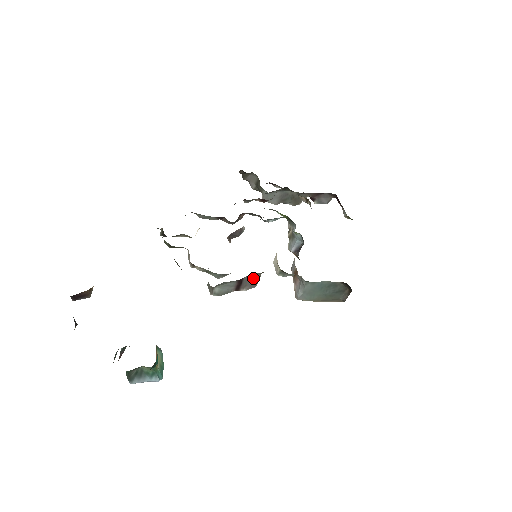
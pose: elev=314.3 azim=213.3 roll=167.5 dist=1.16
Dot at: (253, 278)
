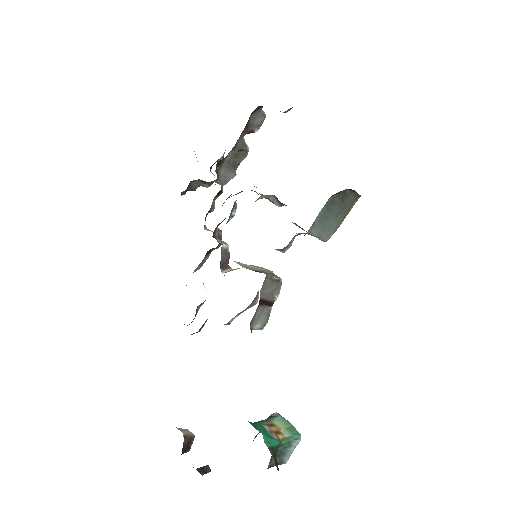
Dot at: (268, 286)
